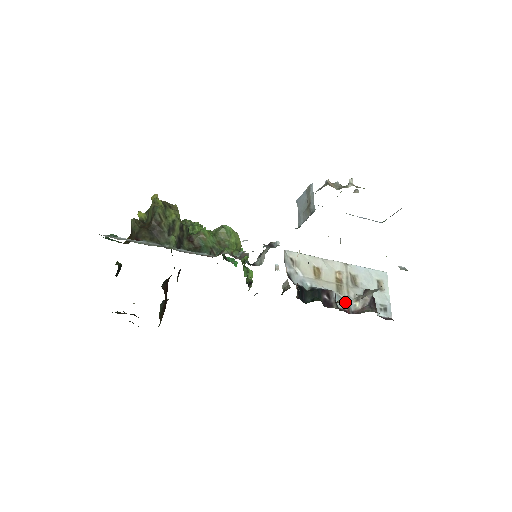
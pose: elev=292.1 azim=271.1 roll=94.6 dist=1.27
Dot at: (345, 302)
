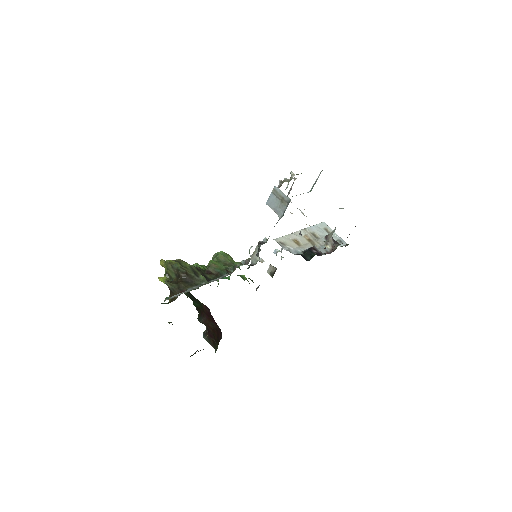
Dot at: (322, 249)
